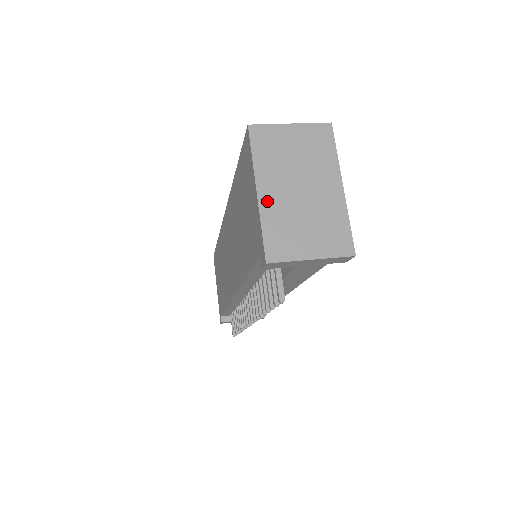
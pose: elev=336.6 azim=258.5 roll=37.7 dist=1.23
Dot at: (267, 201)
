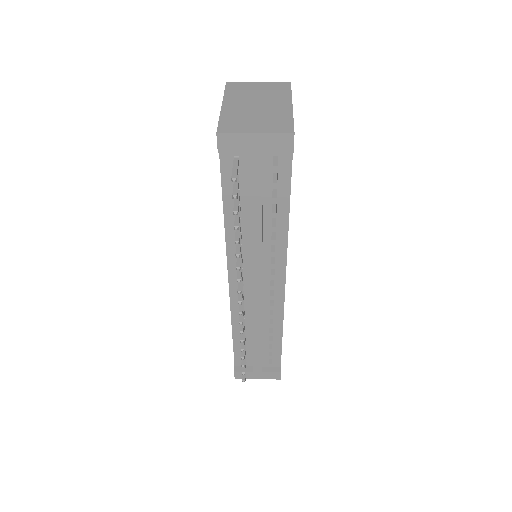
Dot at: (228, 109)
